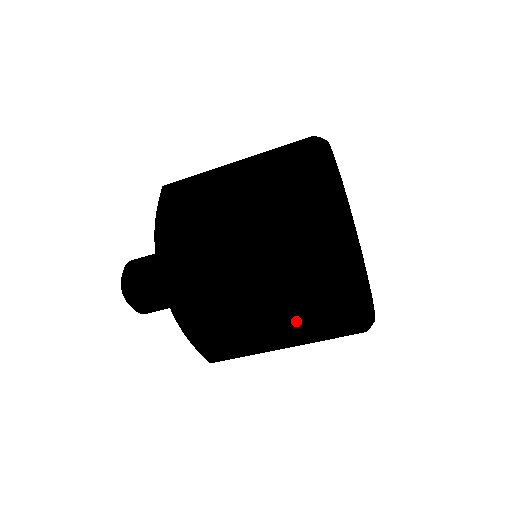
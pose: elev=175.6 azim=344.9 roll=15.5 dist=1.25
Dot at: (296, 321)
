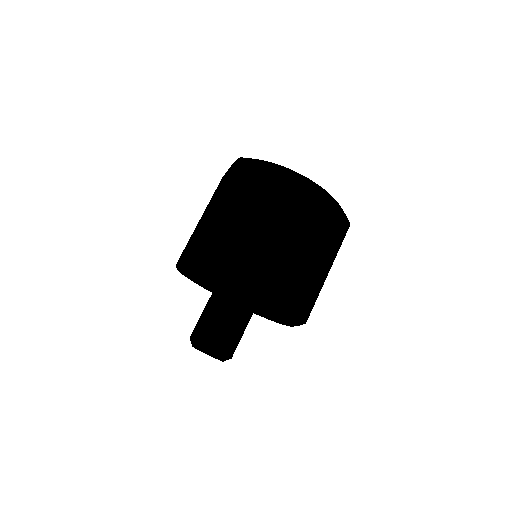
Dot at: (274, 213)
